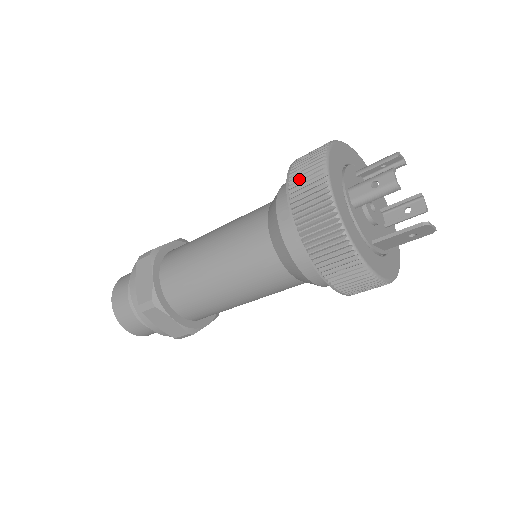
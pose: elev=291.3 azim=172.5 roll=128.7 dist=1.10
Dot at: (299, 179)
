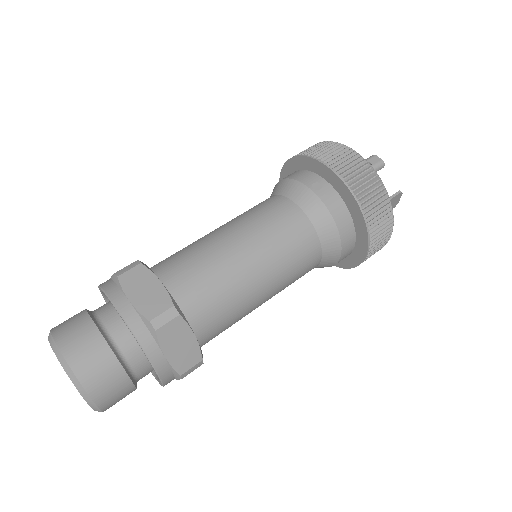
Dot at: (325, 155)
